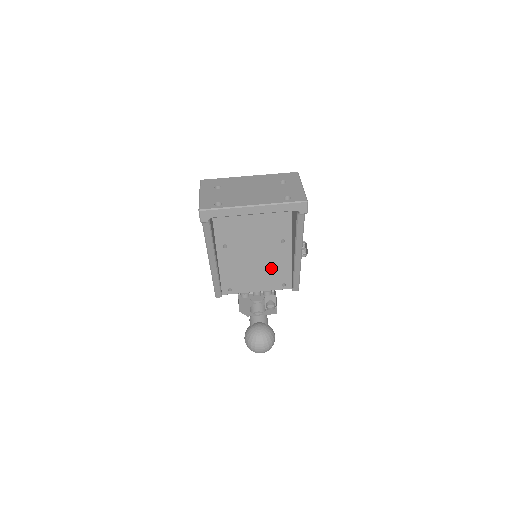
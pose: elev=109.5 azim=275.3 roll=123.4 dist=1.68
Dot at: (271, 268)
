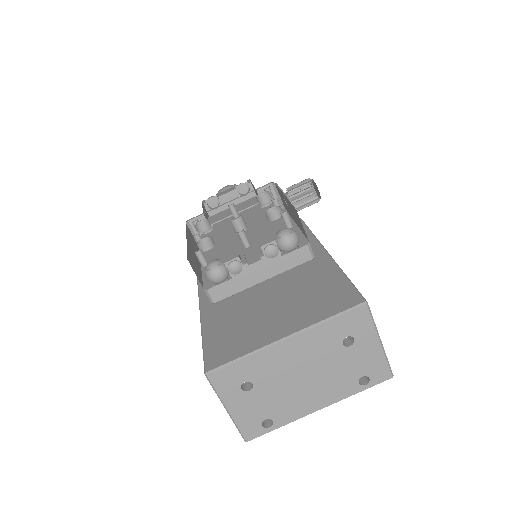
Dot at: occluded
